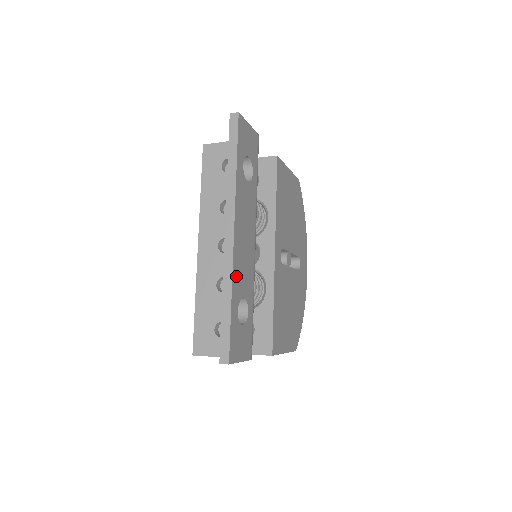
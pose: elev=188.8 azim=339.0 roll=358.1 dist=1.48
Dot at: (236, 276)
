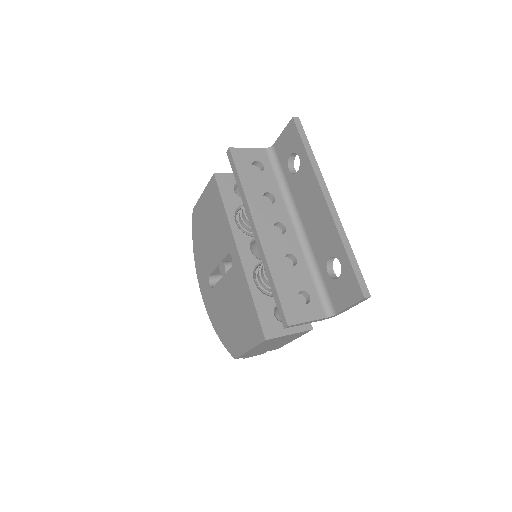
Dot at: occluded
